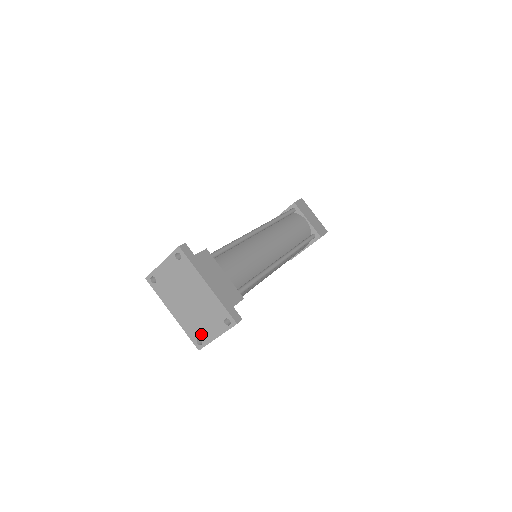
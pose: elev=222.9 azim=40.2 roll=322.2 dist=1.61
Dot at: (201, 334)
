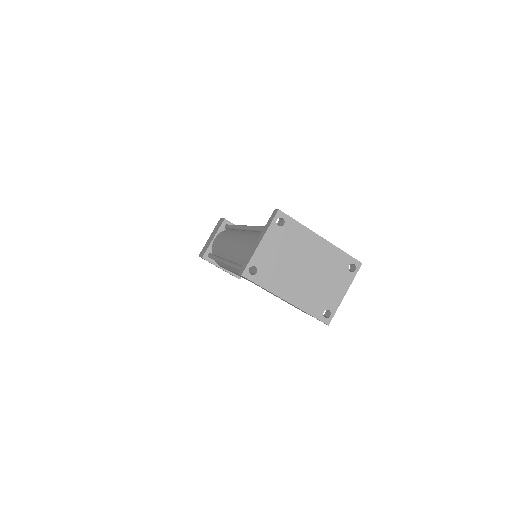
Dot at: (327, 302)
